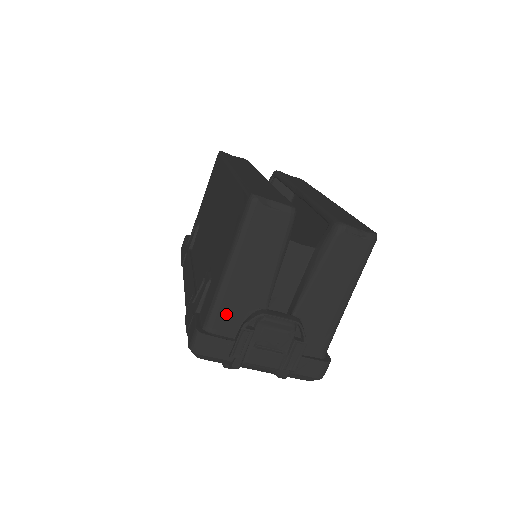
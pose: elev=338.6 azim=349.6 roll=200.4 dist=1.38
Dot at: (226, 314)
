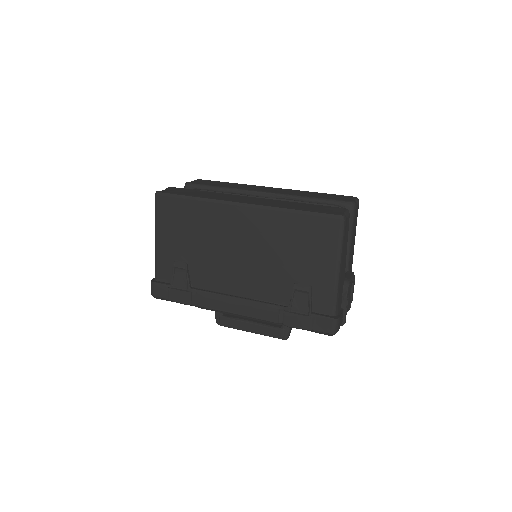
Dot at: (340, 297)
